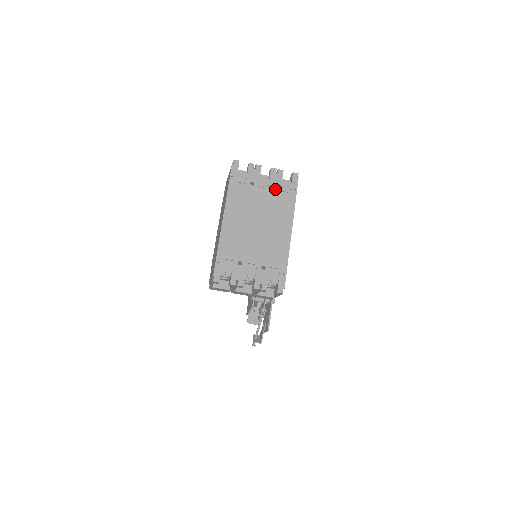
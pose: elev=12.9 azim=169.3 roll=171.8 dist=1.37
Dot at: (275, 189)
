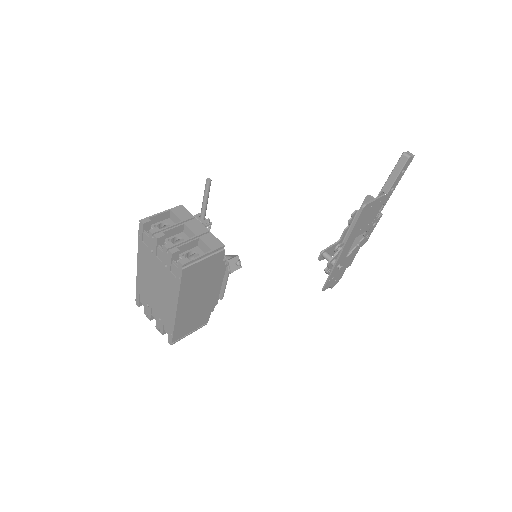
Dot at: occluded
